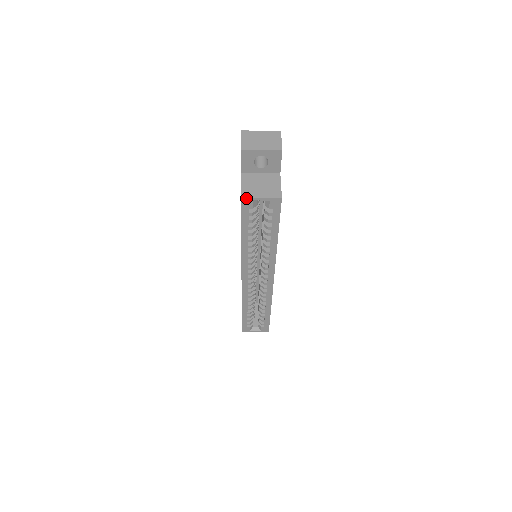
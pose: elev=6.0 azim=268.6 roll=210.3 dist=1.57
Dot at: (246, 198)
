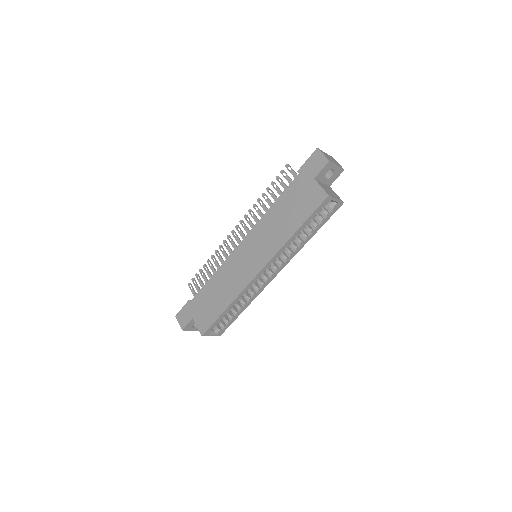
Dot at: (330, 197)
